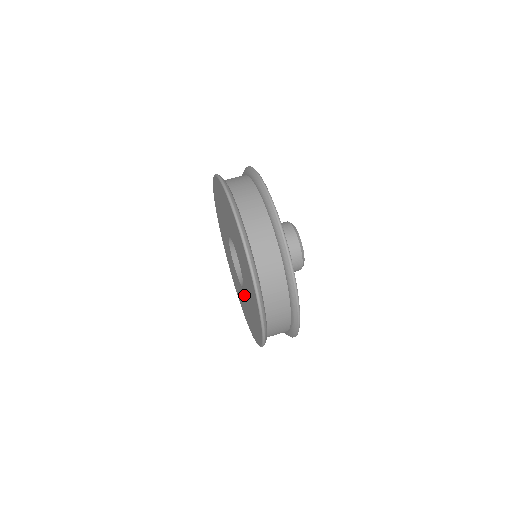
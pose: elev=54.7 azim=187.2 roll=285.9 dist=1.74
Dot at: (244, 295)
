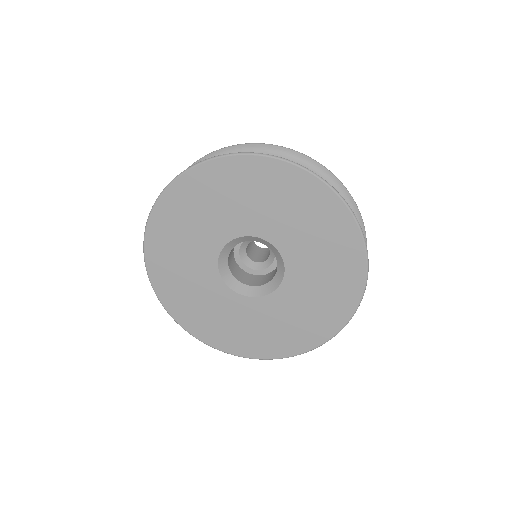
Dot at: (293, 284)
